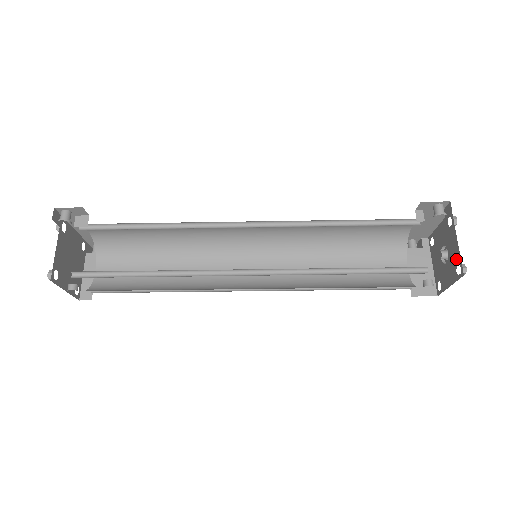
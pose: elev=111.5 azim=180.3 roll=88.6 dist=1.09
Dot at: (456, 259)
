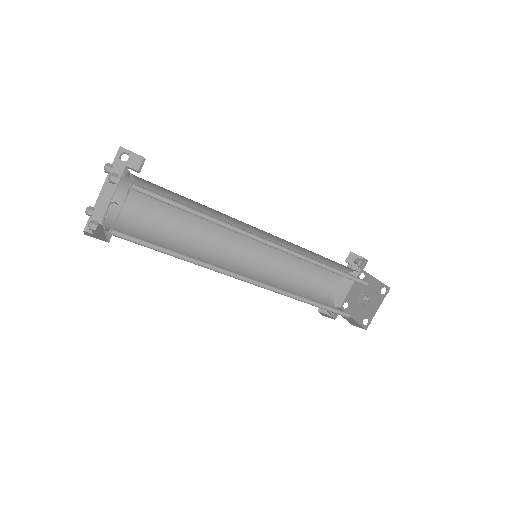
Dot at: (378, 287)
